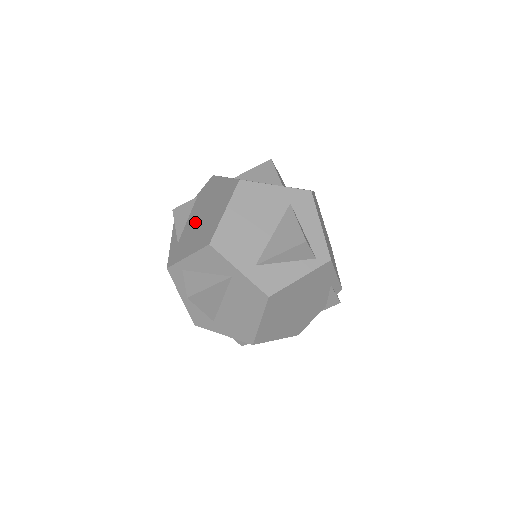
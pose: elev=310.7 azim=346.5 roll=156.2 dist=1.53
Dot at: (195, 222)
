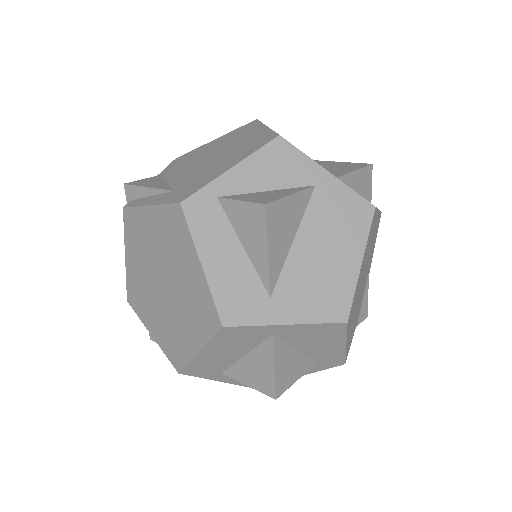
Dot at: (197, 167)
